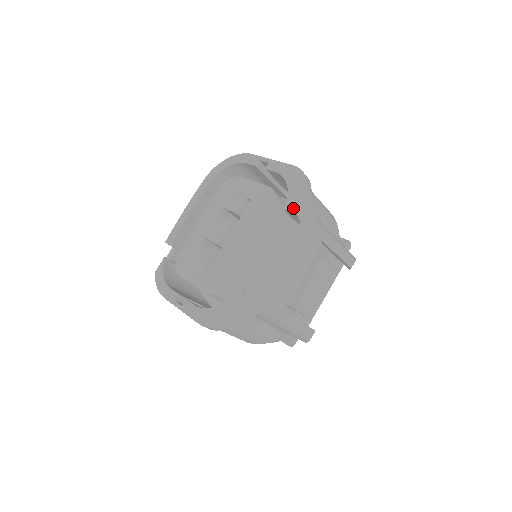
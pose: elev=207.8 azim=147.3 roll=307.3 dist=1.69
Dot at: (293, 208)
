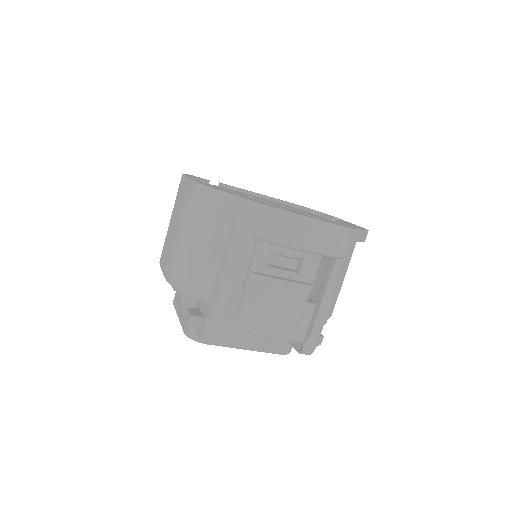
Dot at: (344, 224)
